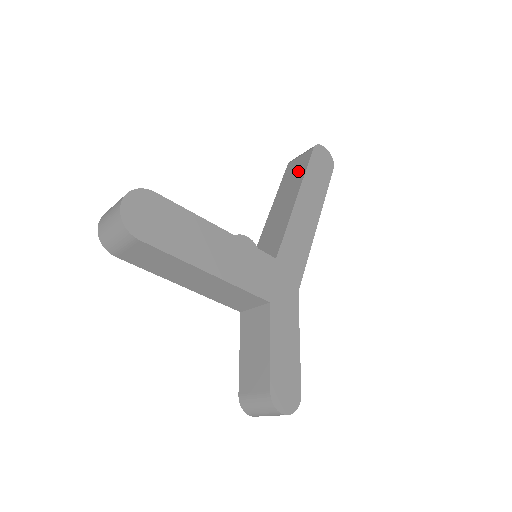
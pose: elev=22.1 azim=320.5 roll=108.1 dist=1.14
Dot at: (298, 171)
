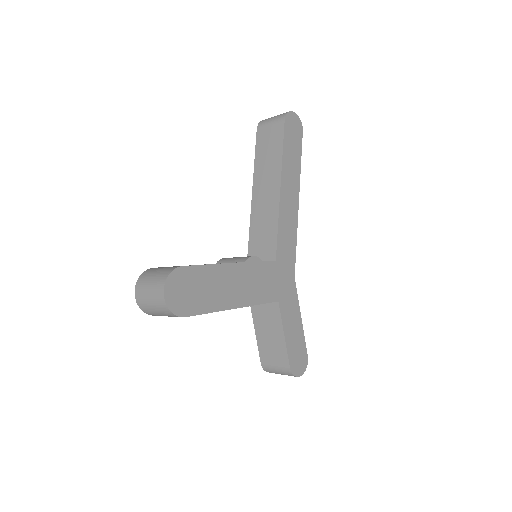
Dot at: (273, 148)
